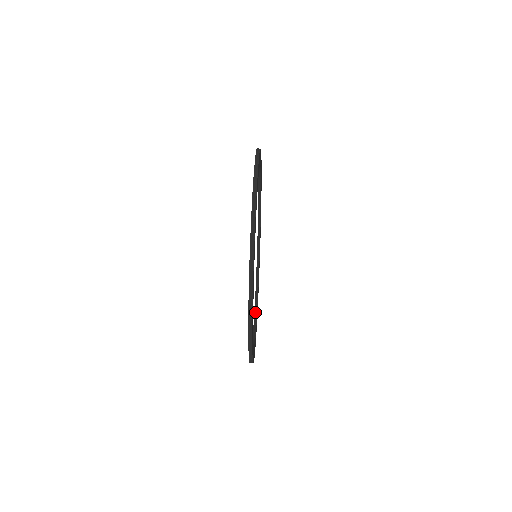
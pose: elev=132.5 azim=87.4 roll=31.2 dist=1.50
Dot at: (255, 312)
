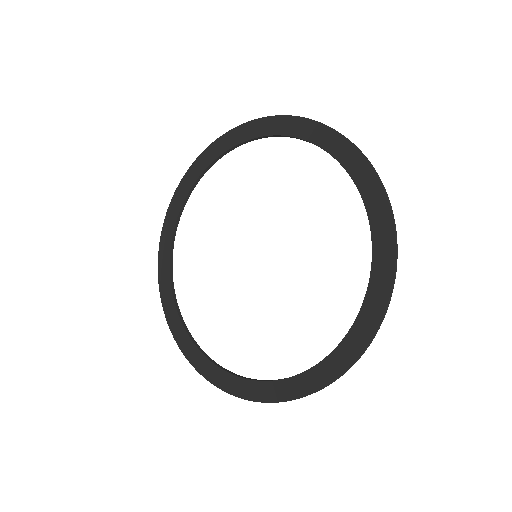
Dot at: (207, 356)
